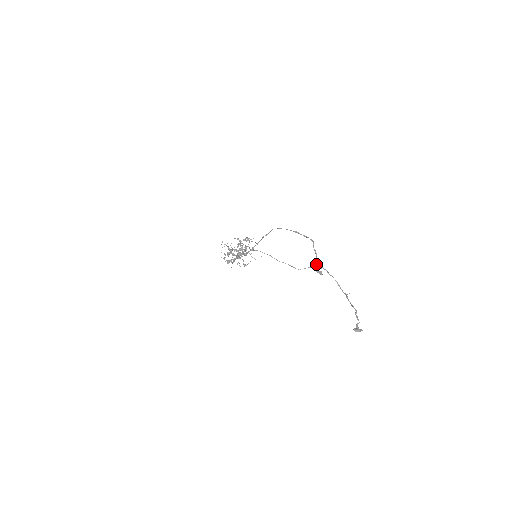
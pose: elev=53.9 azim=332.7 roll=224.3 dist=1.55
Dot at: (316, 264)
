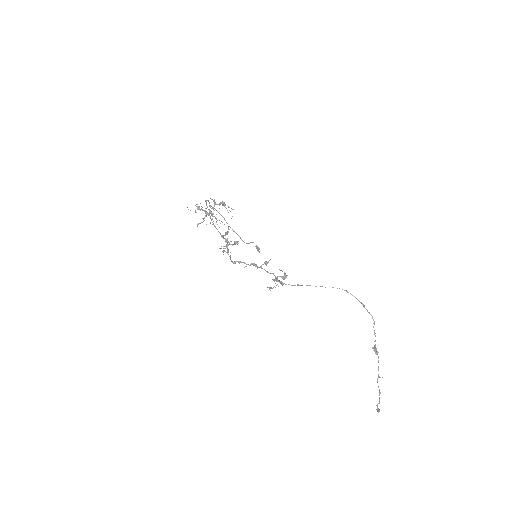
Dot at: (376, 350)
